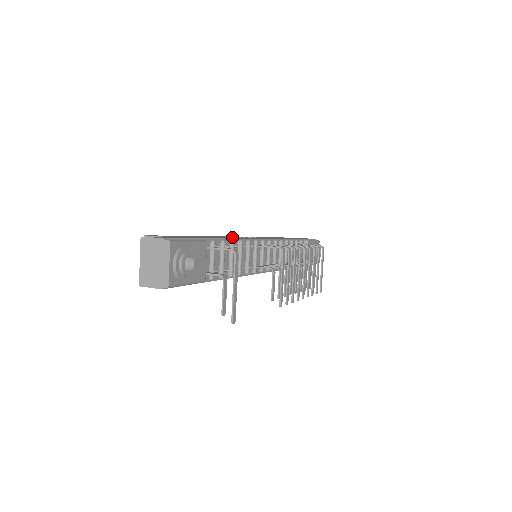
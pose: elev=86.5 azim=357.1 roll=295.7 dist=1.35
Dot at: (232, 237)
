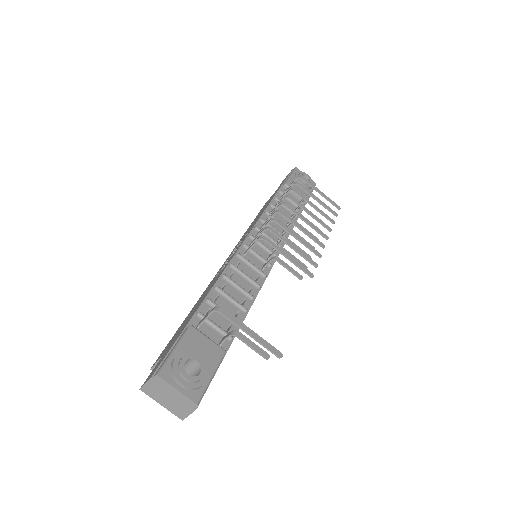
Dot at: (219, 273)
